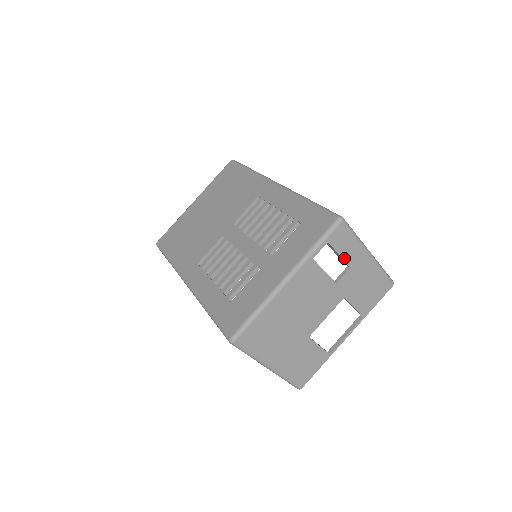
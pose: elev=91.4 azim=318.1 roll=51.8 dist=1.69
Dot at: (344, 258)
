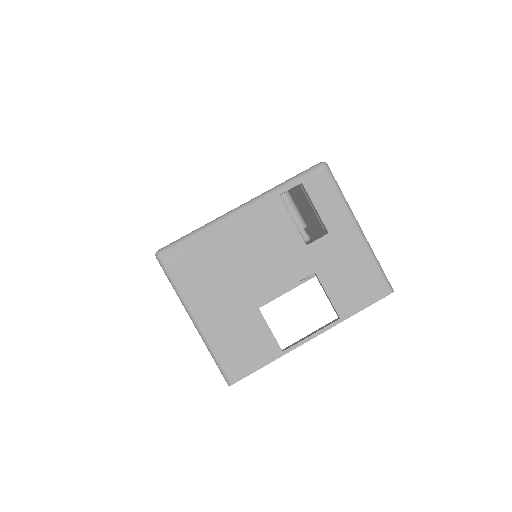
Dot at: (321, 215)
